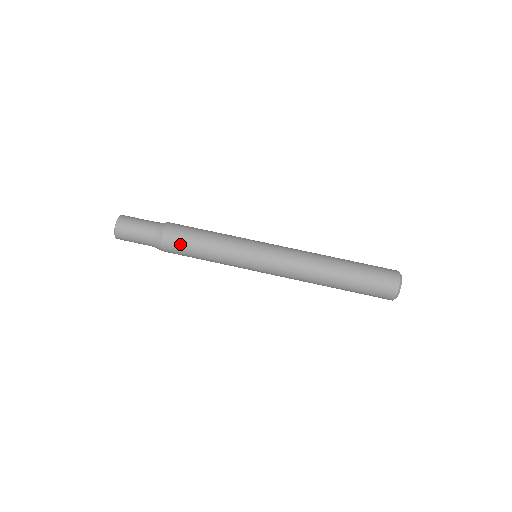
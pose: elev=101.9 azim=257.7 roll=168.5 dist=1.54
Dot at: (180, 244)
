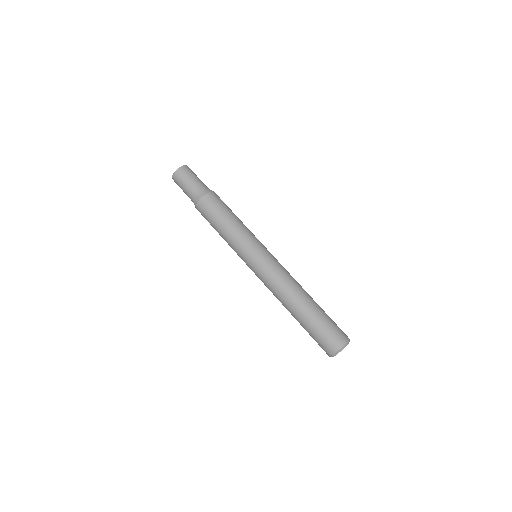
Dot at: (218, 204)
